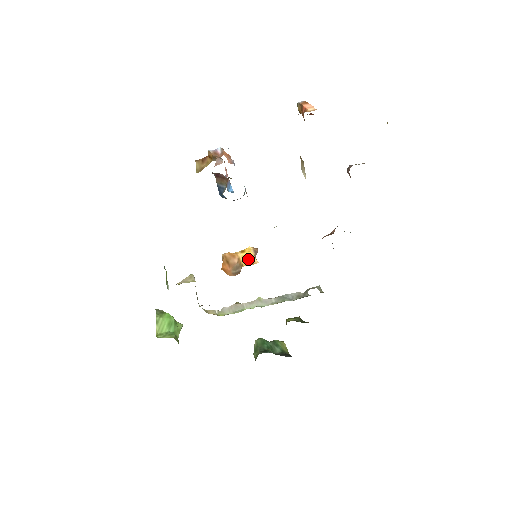
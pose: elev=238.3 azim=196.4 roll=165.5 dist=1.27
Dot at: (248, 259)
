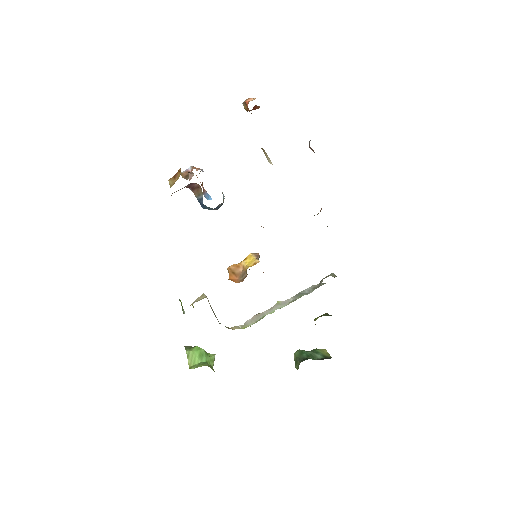
Dot at: (250, 263)
